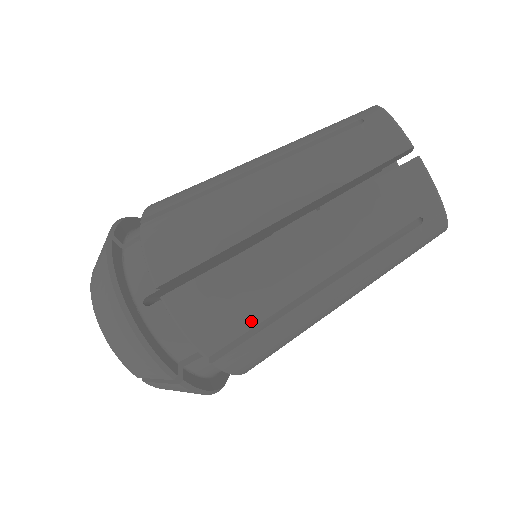
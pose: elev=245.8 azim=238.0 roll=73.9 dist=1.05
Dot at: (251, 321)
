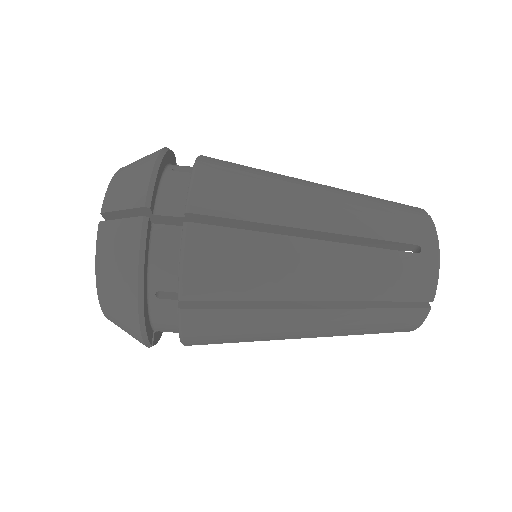
Dot at: (248, 214)
